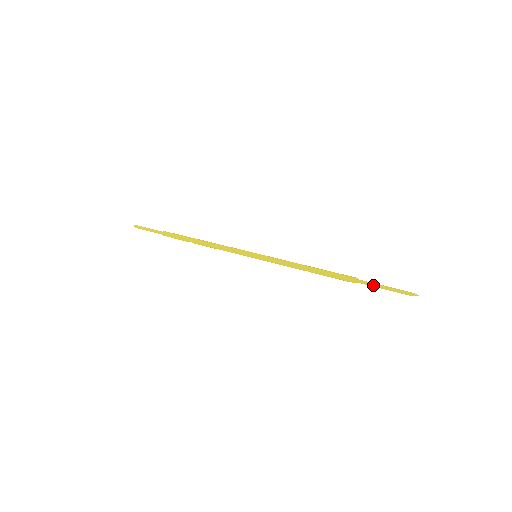
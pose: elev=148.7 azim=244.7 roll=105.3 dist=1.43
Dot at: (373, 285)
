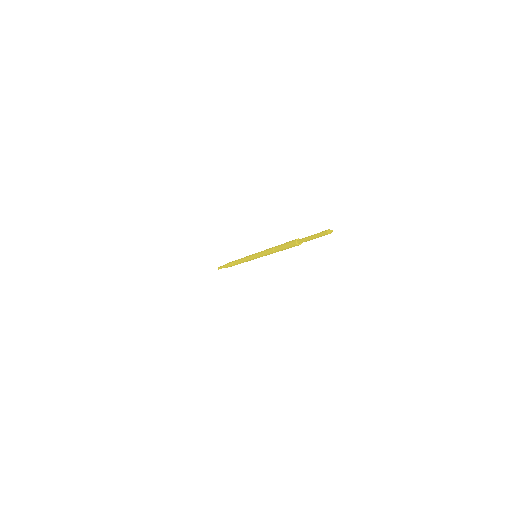
Dot at: (305, 239)
